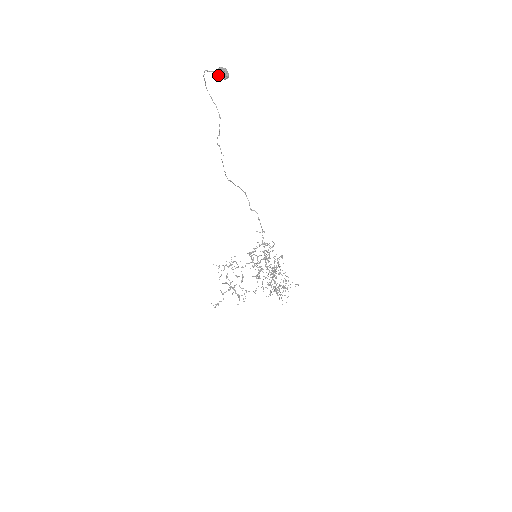
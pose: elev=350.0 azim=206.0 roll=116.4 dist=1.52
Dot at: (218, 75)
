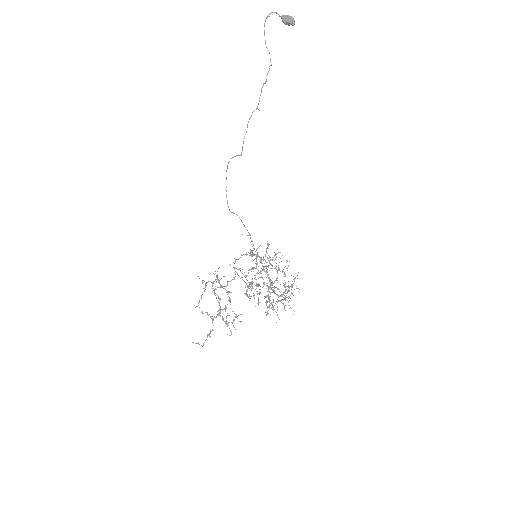
Dot at: (286, 18)
